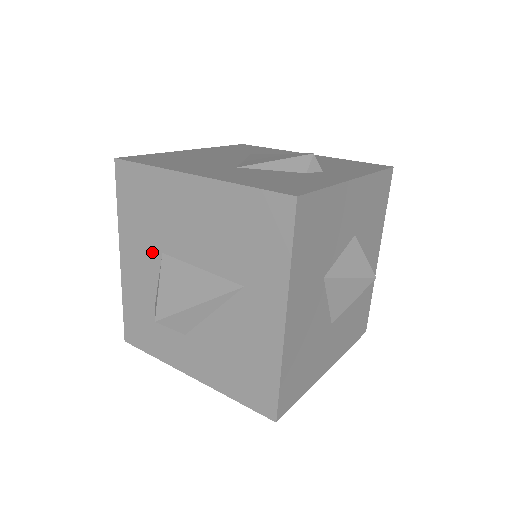
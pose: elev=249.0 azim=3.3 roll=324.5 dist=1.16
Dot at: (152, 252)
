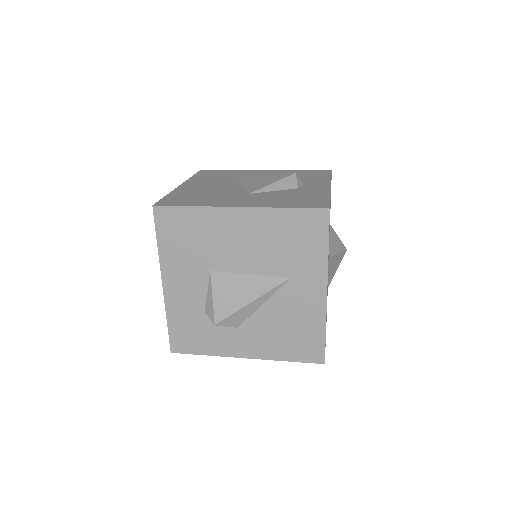
Dot at: (199, 273)
